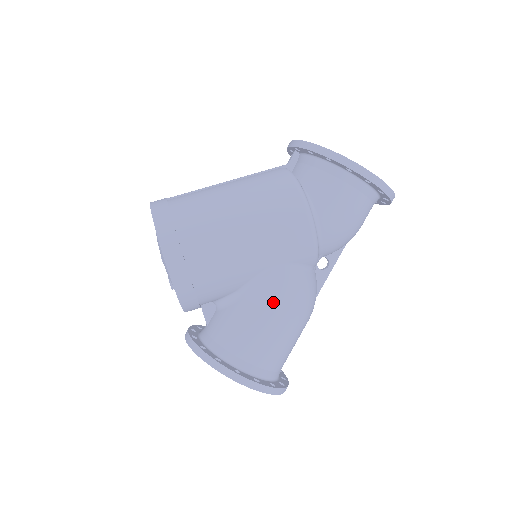
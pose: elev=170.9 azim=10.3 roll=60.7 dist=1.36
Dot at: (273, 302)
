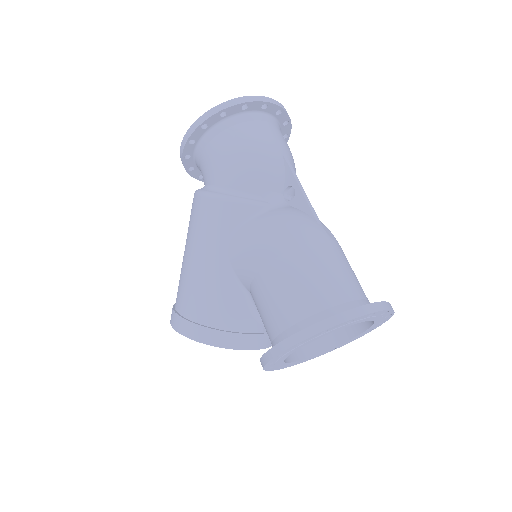
Dot at: (251, 267)
